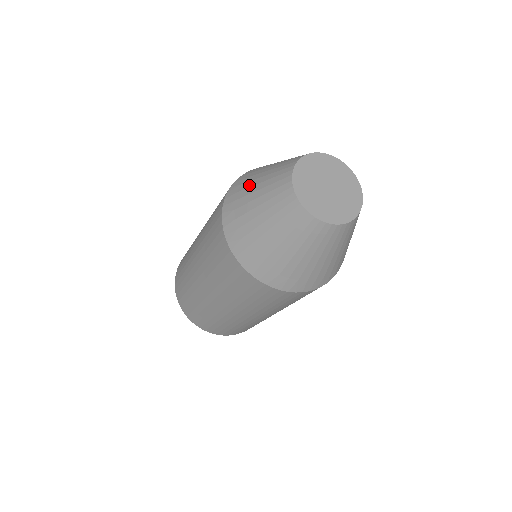
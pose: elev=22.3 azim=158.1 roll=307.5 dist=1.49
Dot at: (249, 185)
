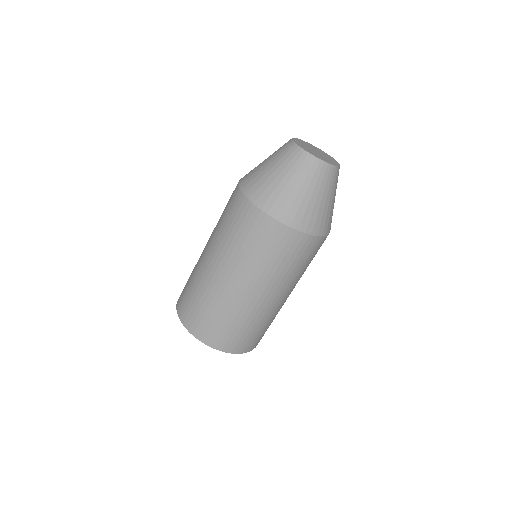
Dot at: occluded
